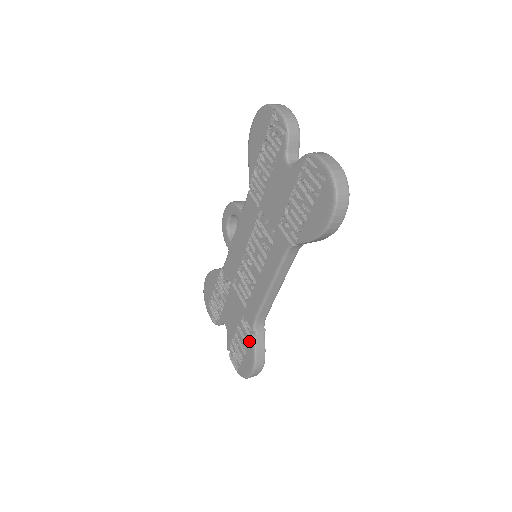
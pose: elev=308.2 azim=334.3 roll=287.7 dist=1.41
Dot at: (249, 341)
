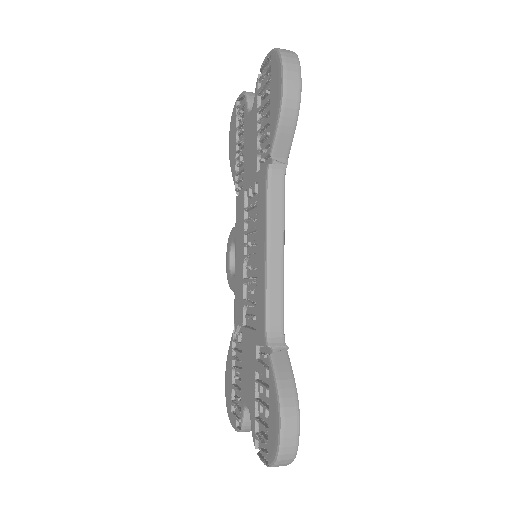
Dot at: occluded
